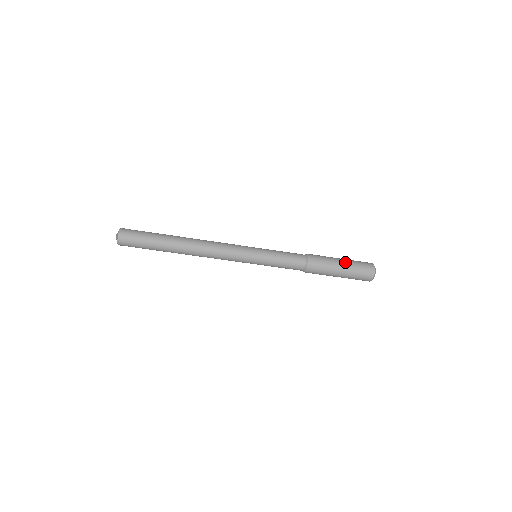
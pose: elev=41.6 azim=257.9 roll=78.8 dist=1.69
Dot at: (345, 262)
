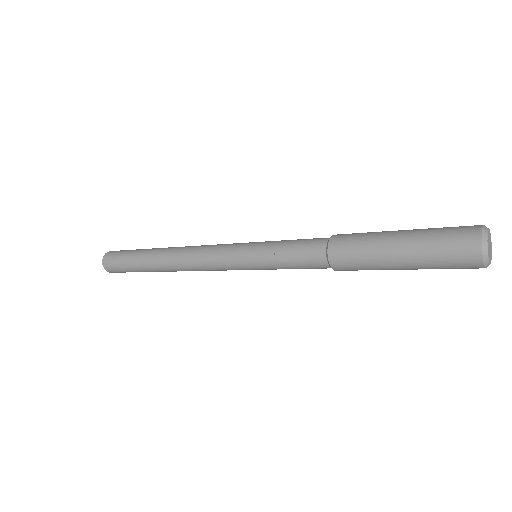
Dot at: (406, 259)
